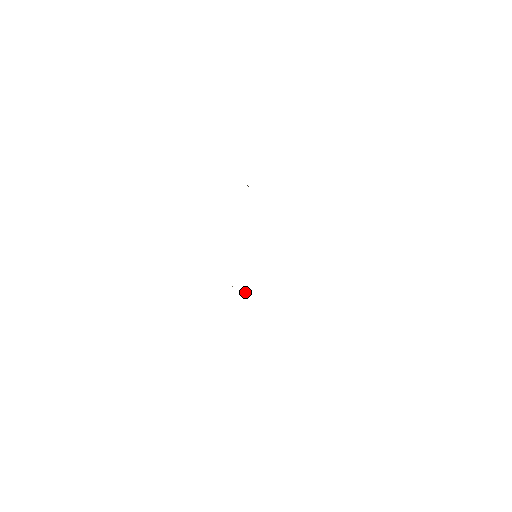
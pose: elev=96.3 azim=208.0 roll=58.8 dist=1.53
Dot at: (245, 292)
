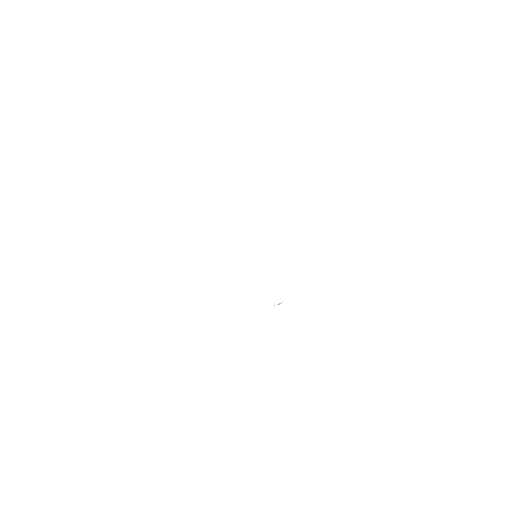
Dot at: (278, 304)
